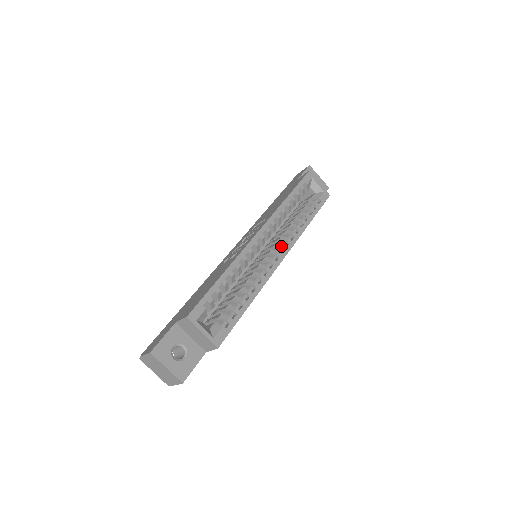
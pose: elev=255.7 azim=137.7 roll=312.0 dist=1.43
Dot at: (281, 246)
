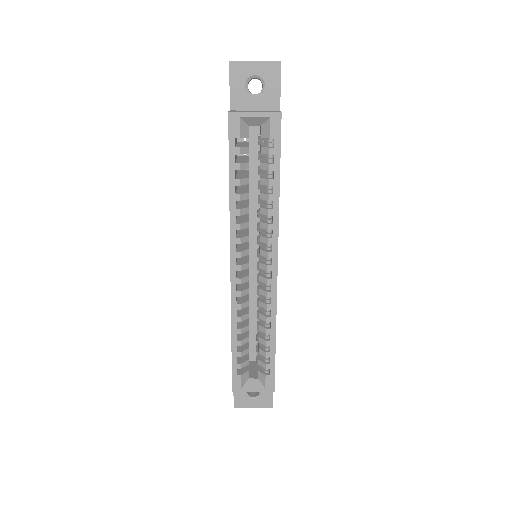
Dot at: (265, 255)
